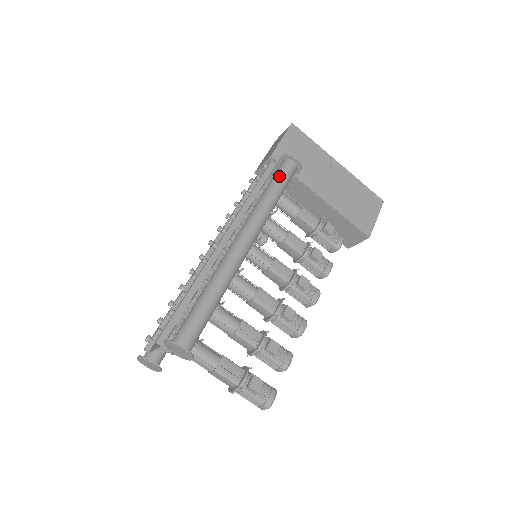
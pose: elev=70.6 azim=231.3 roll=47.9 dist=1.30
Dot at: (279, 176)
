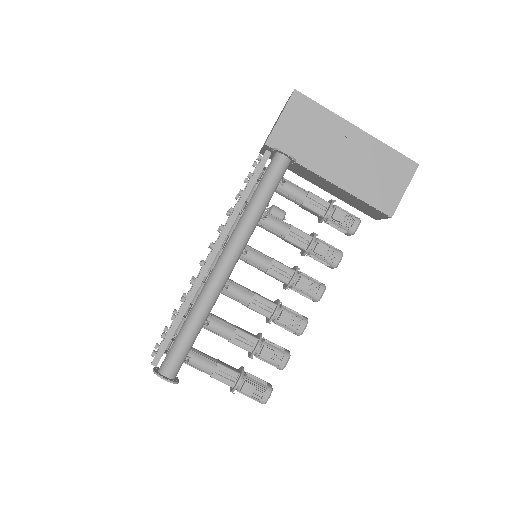
Dot at: (266, 179)
